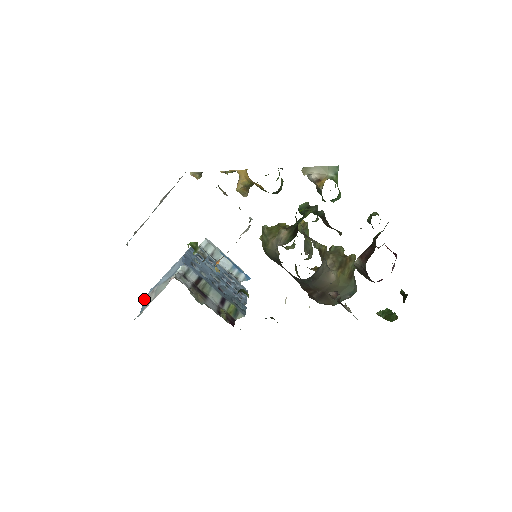
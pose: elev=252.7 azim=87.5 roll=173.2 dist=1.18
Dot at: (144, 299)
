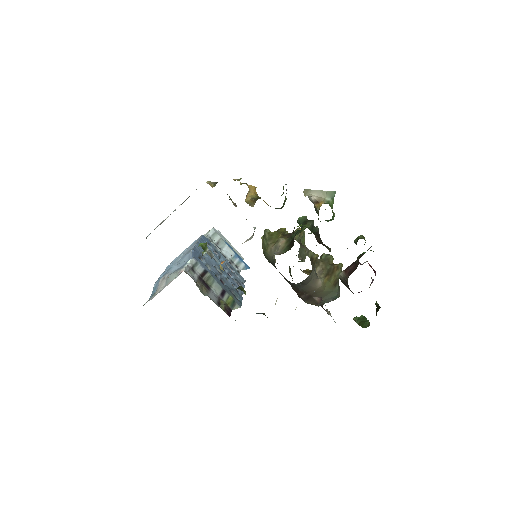
Dot at: (155, 283)
